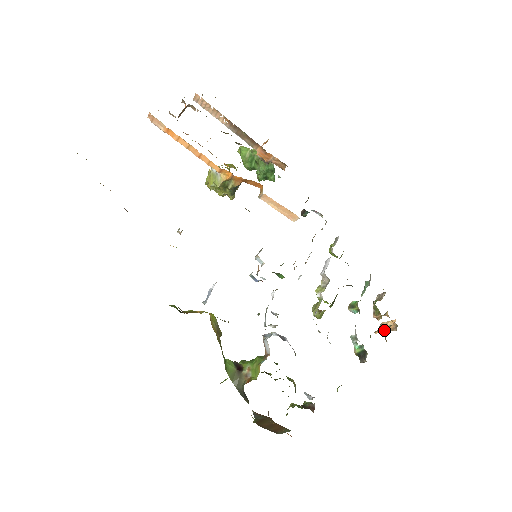
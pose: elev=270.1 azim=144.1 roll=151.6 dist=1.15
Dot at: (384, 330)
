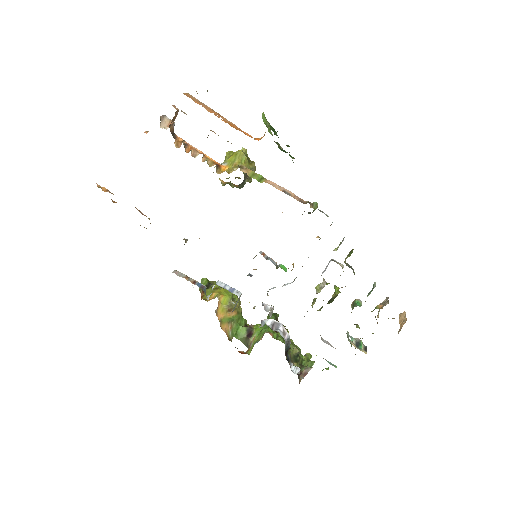
Dot at: (399, 321)
